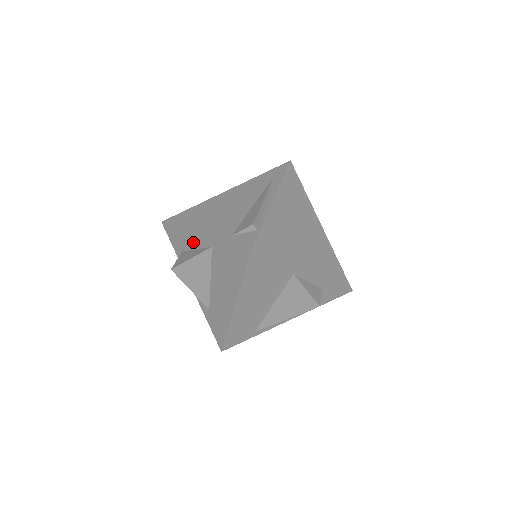
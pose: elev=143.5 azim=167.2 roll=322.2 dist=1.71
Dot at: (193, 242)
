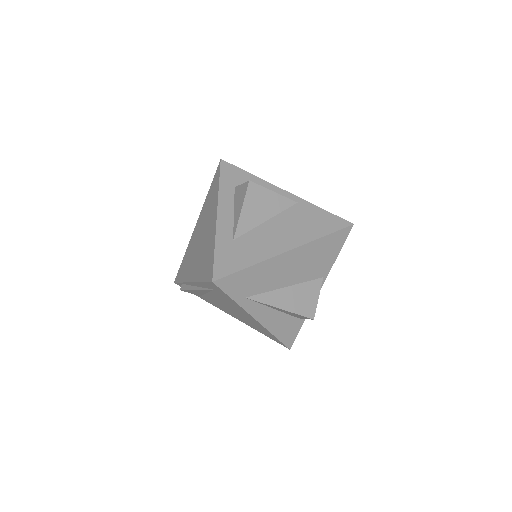
Dot at: occluded
